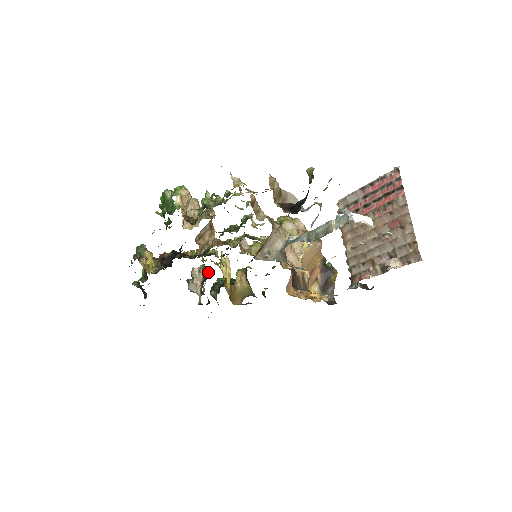
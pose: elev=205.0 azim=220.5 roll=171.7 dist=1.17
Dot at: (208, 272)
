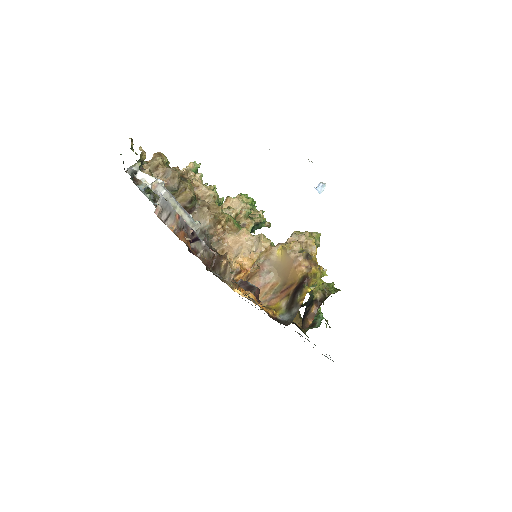
Dot at: occluded
